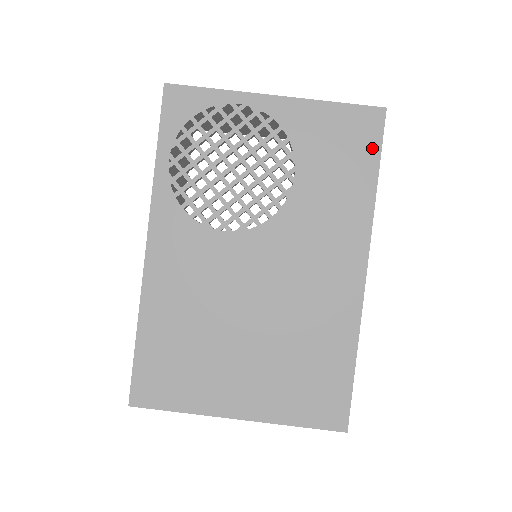
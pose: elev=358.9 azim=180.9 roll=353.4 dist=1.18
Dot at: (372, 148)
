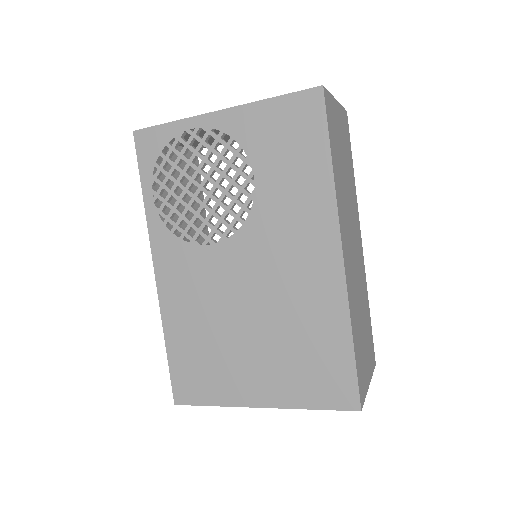
Dot at: (318, 130)
